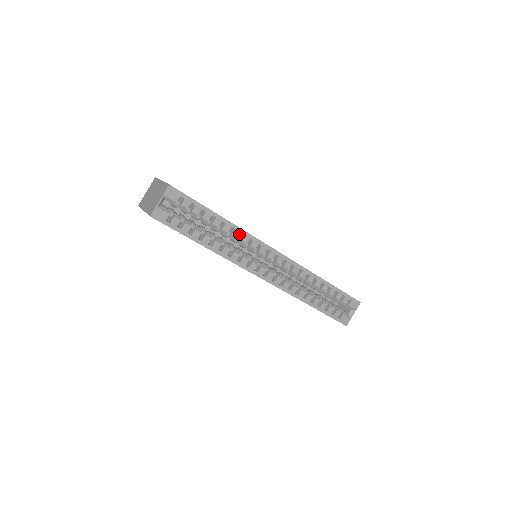
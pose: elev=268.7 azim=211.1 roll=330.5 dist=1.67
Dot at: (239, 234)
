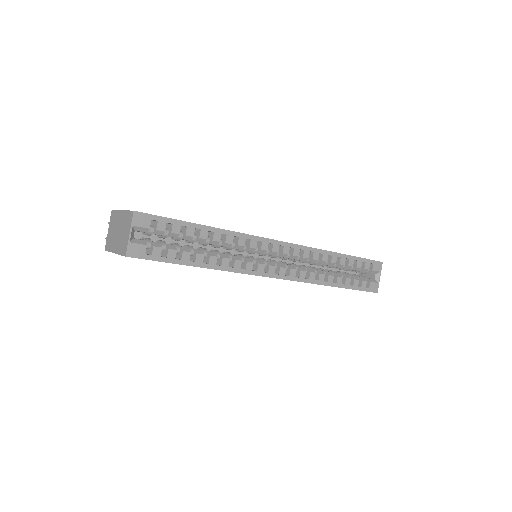
Dot at: (233, 238)
